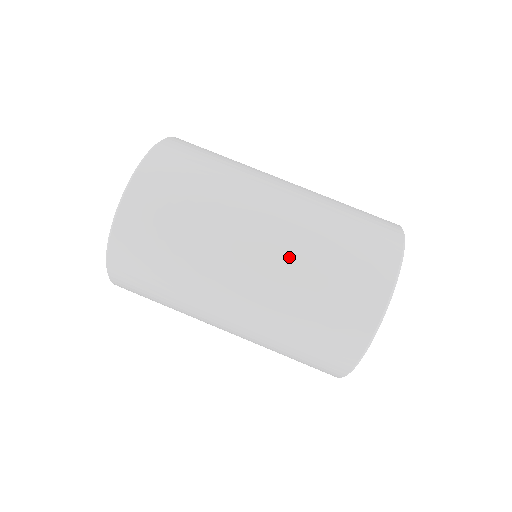
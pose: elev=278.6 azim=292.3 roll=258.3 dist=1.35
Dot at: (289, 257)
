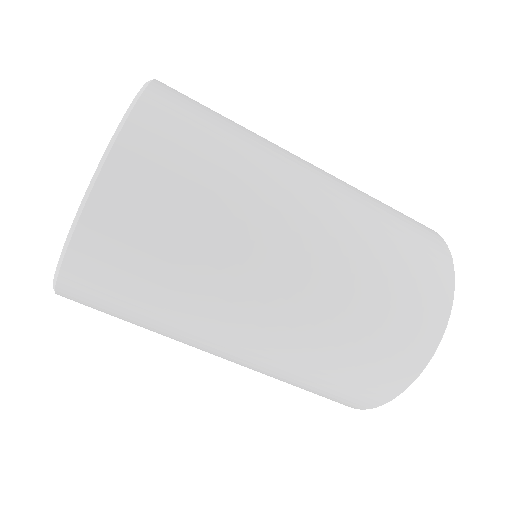
Dot at: (326, 299)
